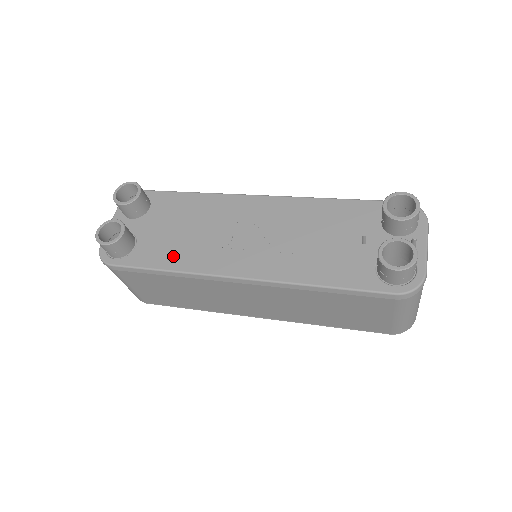
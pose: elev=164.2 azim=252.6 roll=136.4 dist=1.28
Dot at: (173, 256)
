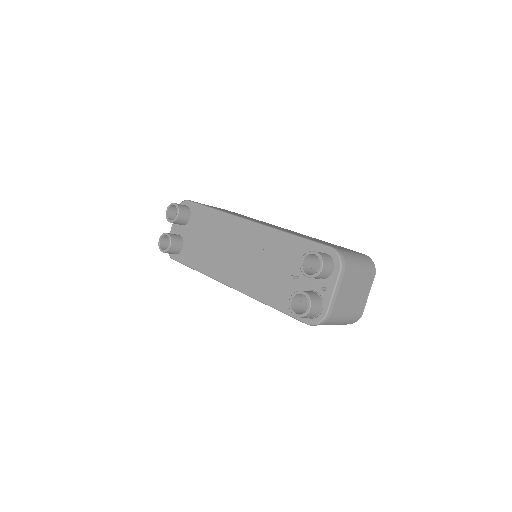
Dot at: (200, 261)
